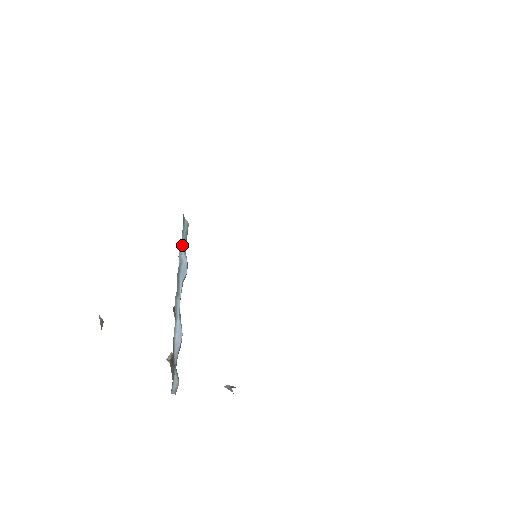
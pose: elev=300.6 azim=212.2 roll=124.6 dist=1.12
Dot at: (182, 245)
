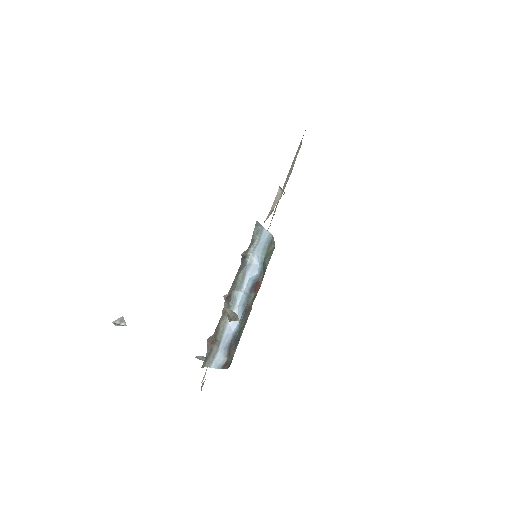
Dot at: (258, 249)
